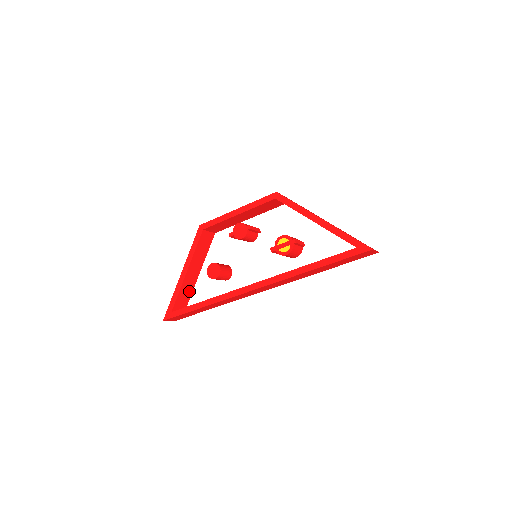
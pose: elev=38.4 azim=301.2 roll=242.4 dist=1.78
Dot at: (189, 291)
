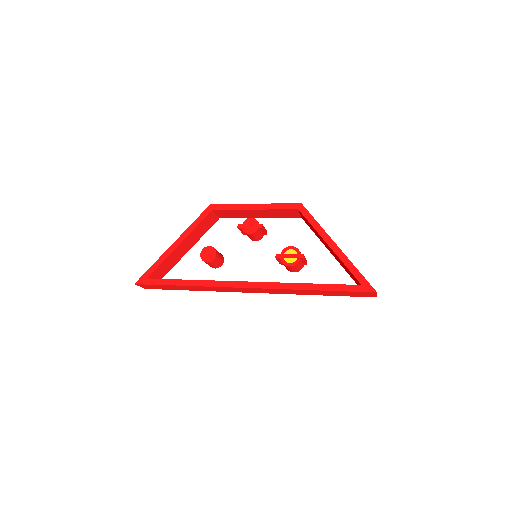
Dot at: (171, 264)
